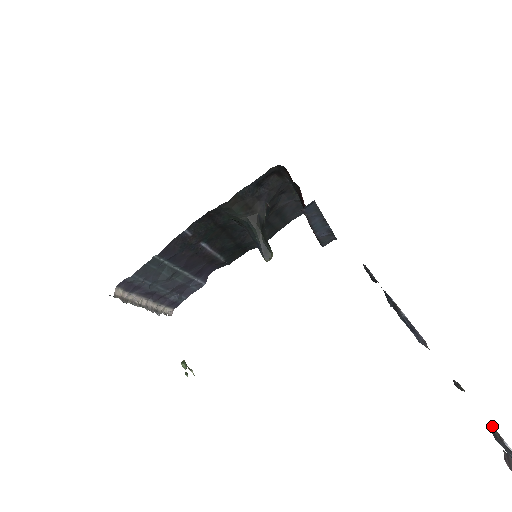
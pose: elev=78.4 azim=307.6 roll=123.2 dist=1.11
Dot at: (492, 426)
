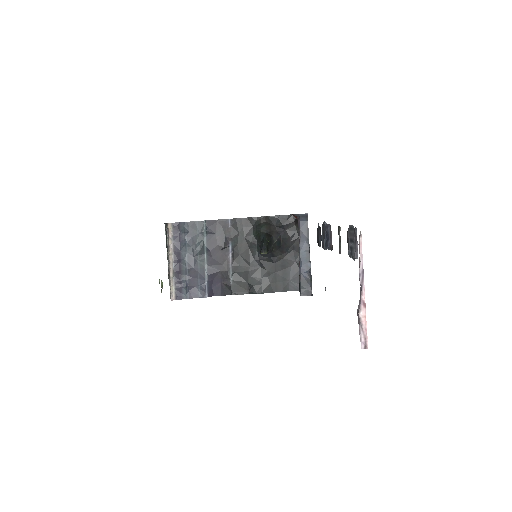
Dot at: (347, 231)
